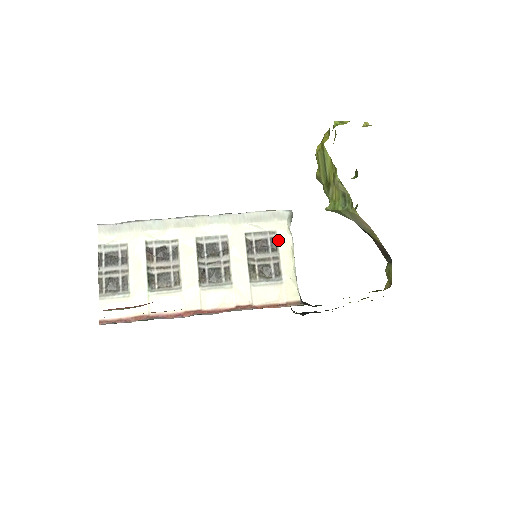
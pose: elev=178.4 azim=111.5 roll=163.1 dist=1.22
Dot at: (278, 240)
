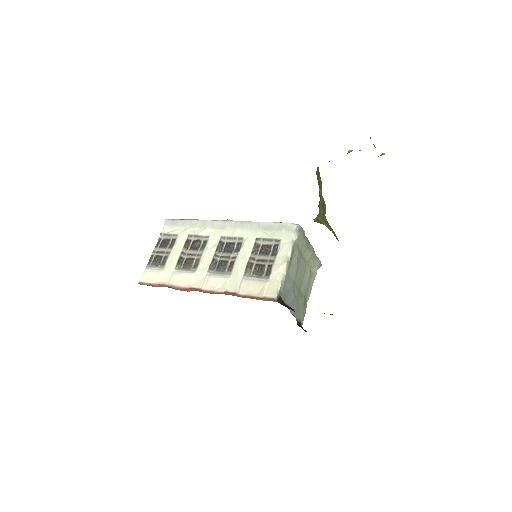
Dot at: (279, 247)
